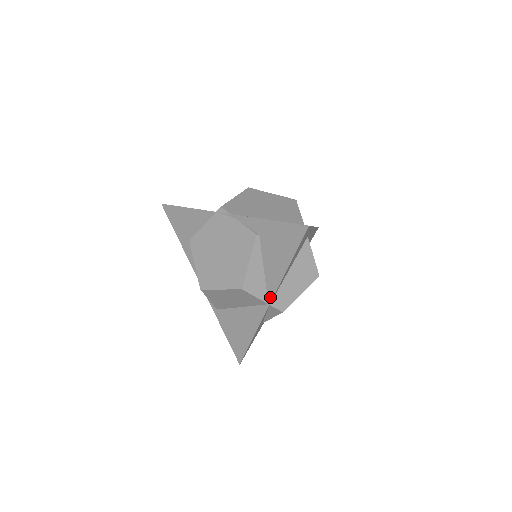
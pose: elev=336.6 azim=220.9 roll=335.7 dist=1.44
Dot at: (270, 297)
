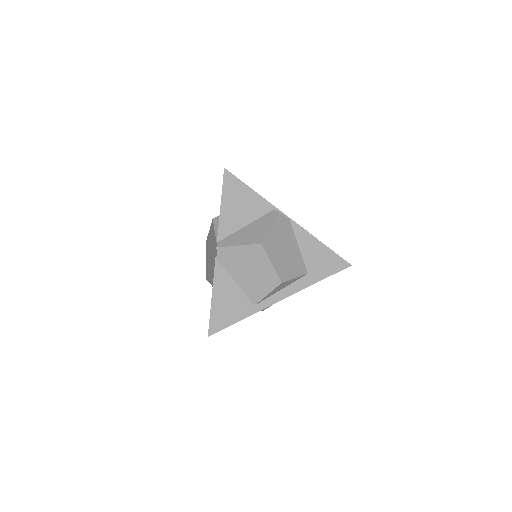
Dot at: occluded
